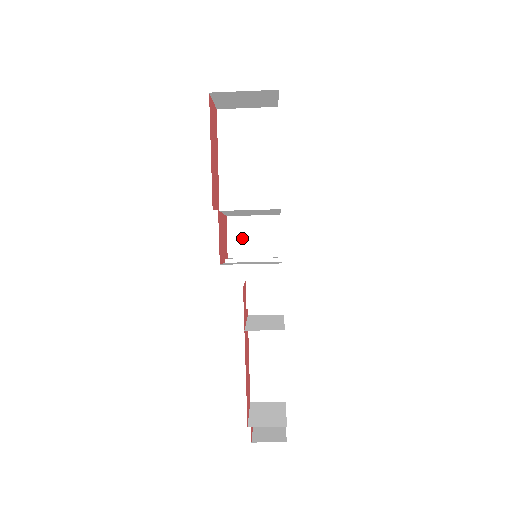
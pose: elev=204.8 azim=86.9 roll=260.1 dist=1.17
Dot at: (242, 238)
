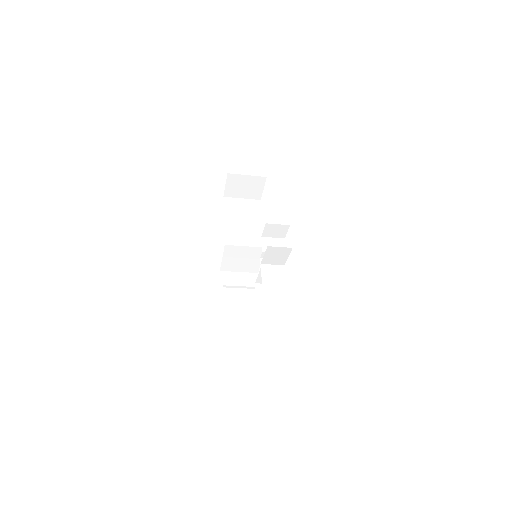
Dot at: (231, 285)
